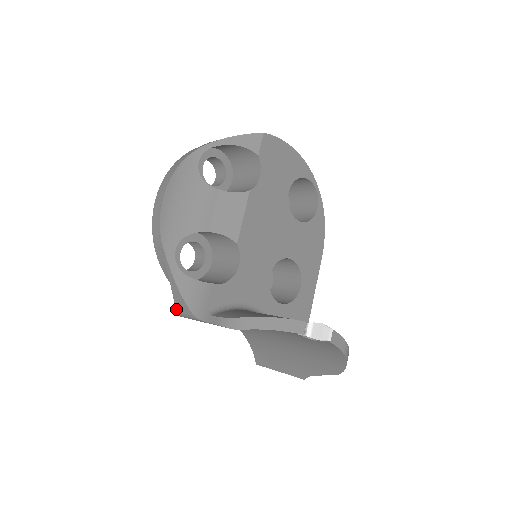
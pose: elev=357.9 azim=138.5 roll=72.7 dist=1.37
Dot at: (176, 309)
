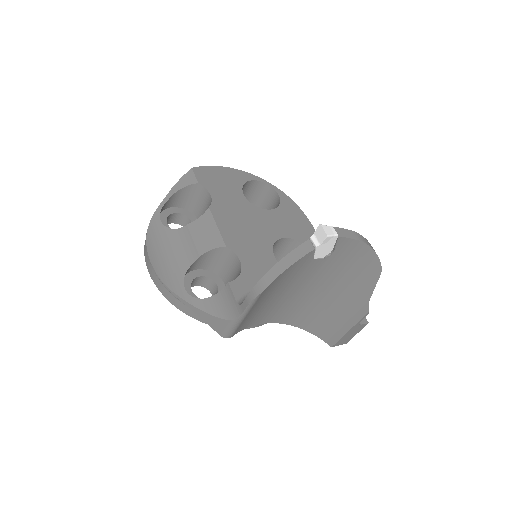
Dot at: (219, 334)
